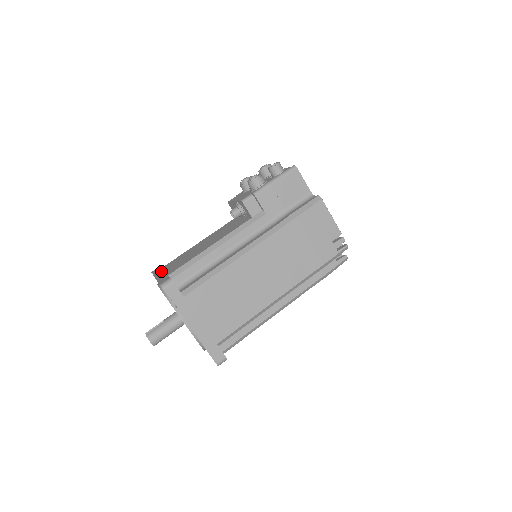
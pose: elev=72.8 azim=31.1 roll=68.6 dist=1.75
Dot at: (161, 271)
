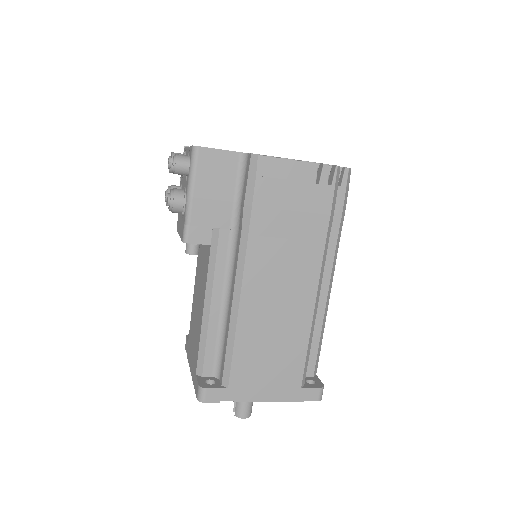
Dot at: (189, 355)
